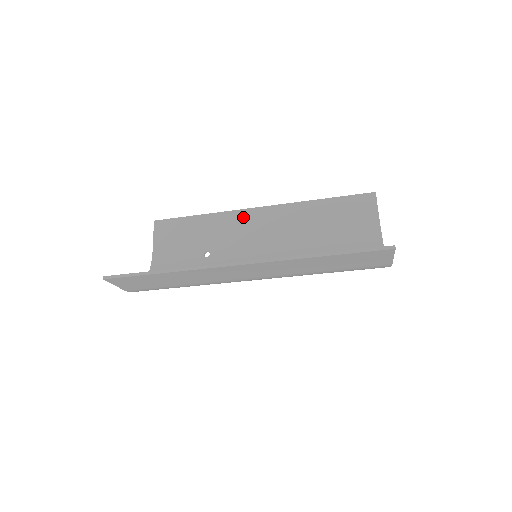
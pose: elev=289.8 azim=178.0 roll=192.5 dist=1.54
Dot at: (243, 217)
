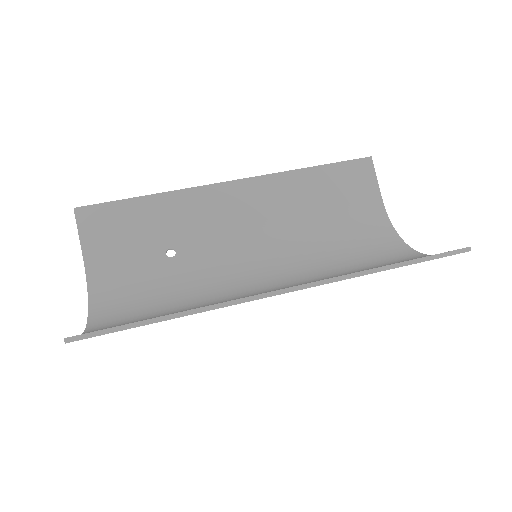
Dot at: (212, 196)
